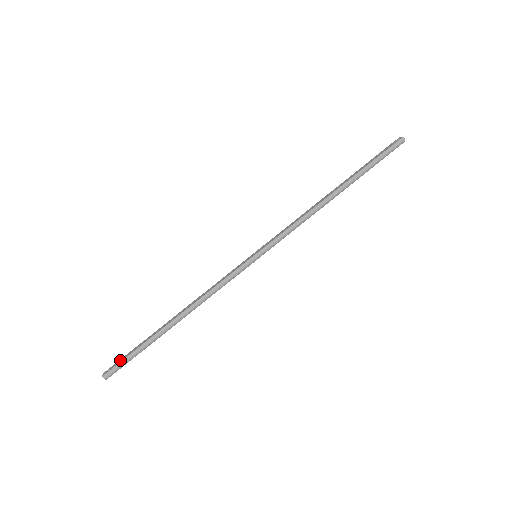
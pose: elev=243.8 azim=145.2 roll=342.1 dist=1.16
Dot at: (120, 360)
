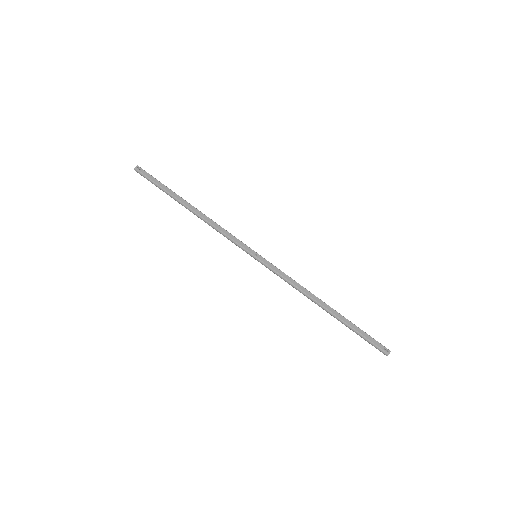
Dot at: (150, 176)
